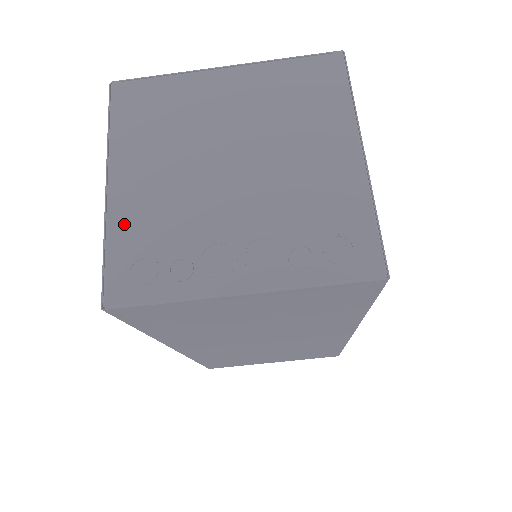
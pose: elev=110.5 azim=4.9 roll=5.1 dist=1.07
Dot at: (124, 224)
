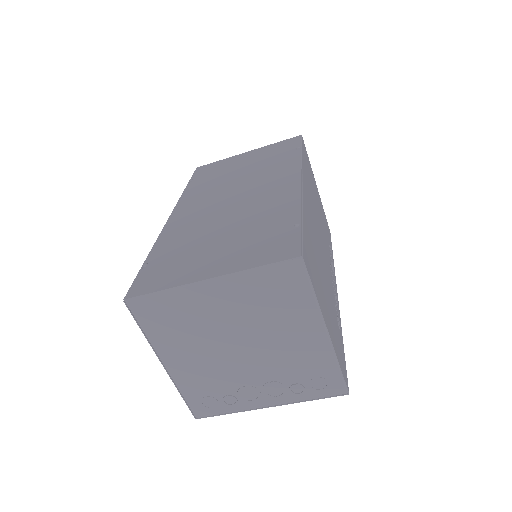
Dot at: (186, 384)
